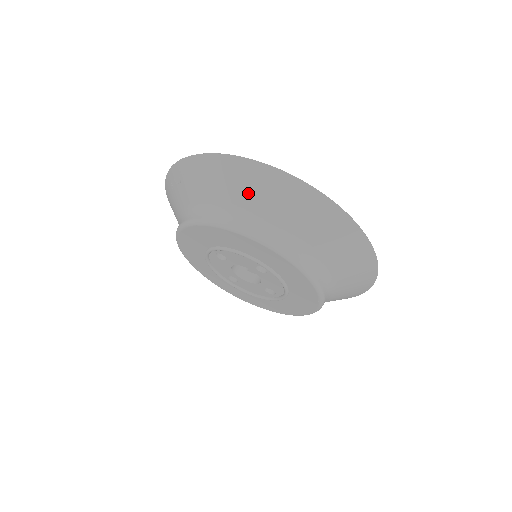
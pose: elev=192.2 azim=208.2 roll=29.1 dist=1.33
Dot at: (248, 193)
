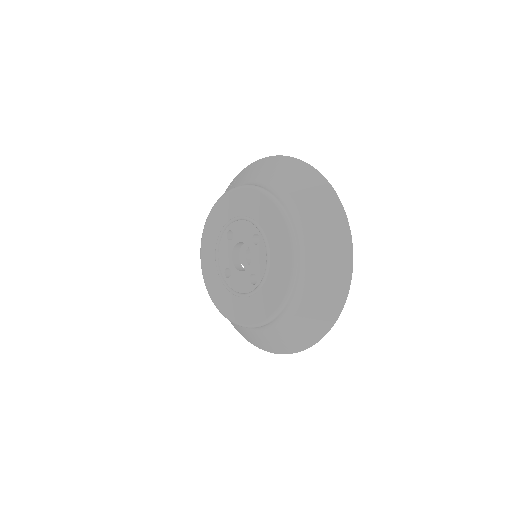
Dot at: (273, 173)
